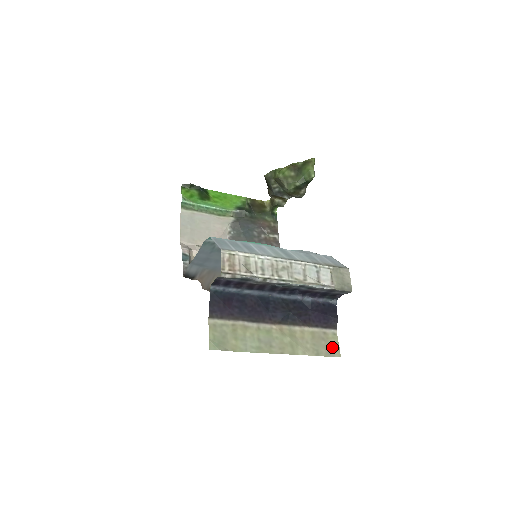
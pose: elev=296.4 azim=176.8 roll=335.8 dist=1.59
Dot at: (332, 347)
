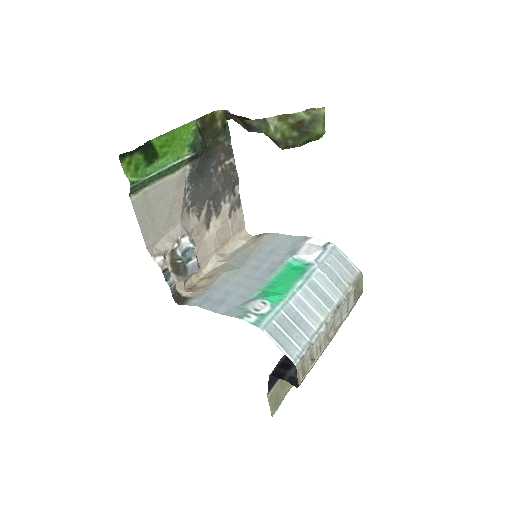
Dot at: occluded
